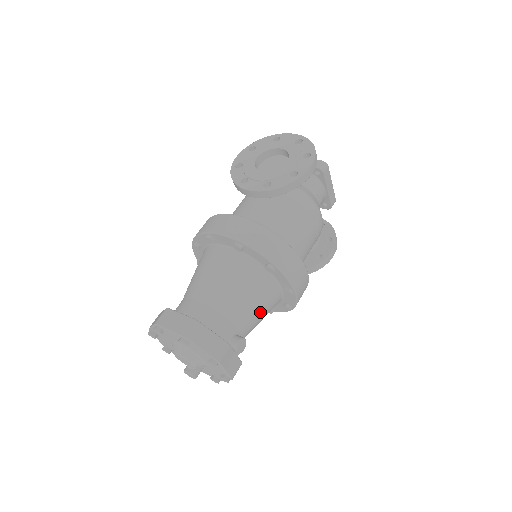
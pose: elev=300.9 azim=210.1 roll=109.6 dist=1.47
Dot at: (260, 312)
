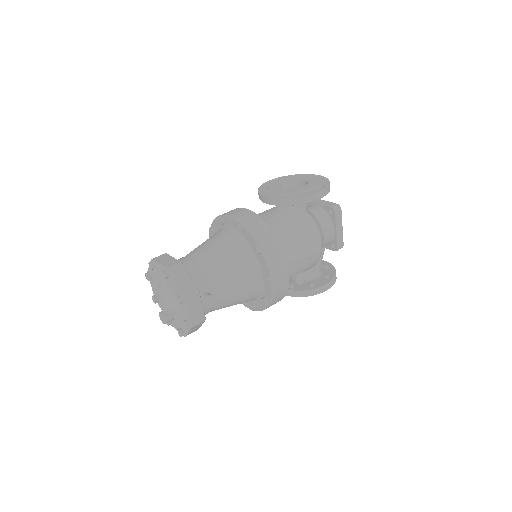
Dot at: (237, 287)
